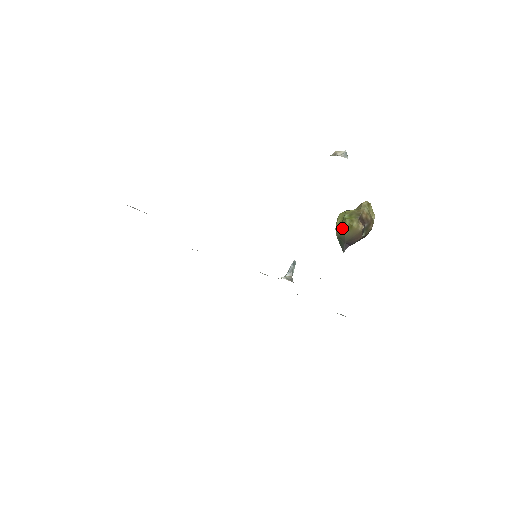
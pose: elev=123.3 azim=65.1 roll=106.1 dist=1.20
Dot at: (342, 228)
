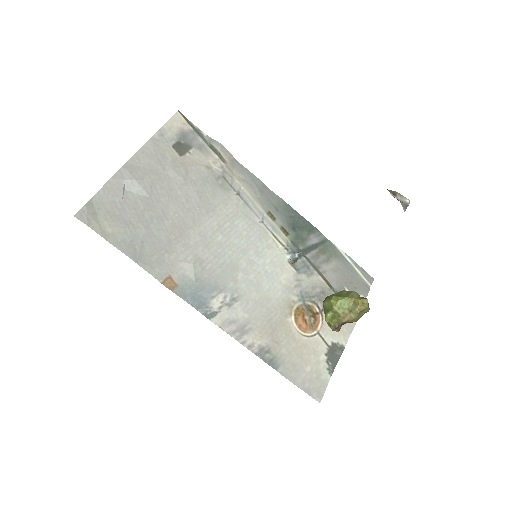
Dot at: (324, 313)
